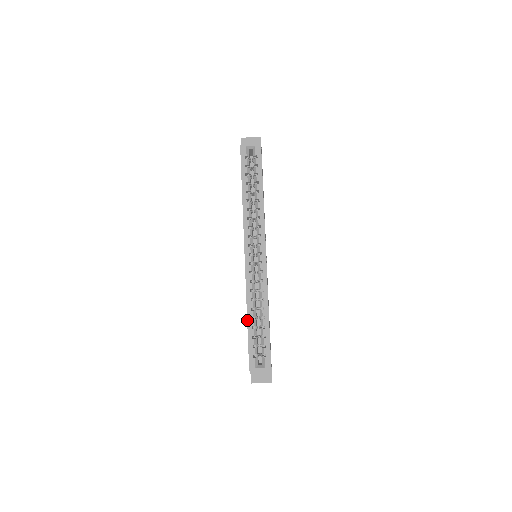
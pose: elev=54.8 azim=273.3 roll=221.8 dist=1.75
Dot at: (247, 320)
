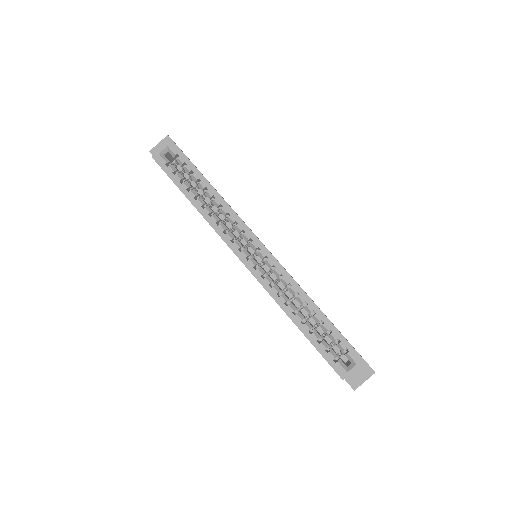
Dot at: occluded
